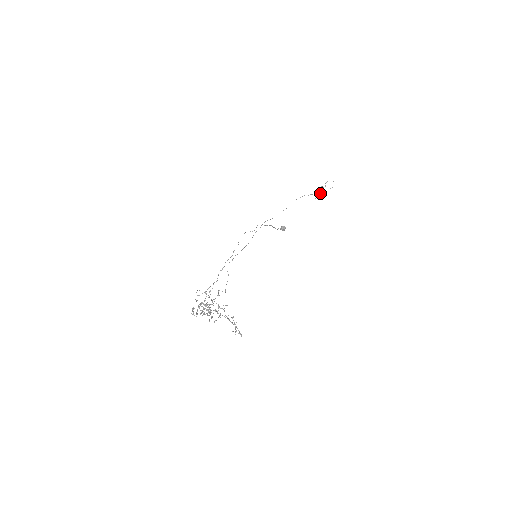
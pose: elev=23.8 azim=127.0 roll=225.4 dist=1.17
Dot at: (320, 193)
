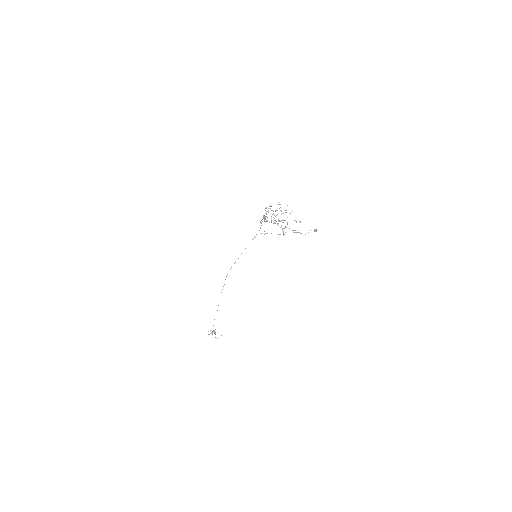
Dot at: (213, 331)
